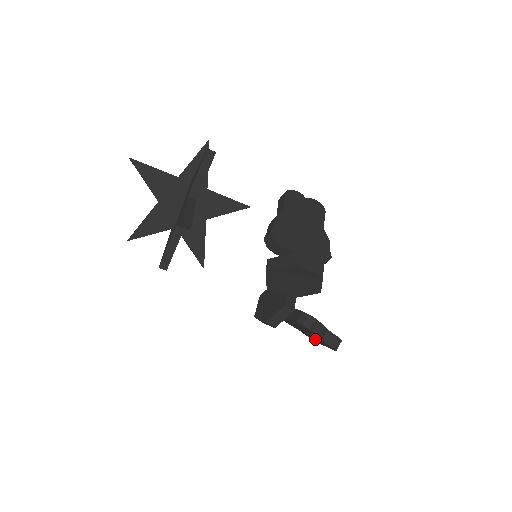
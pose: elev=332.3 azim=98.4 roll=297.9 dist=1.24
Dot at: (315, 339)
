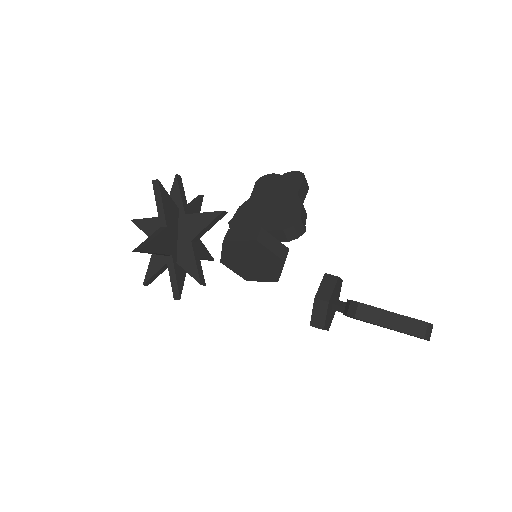
Dot at: occluded
